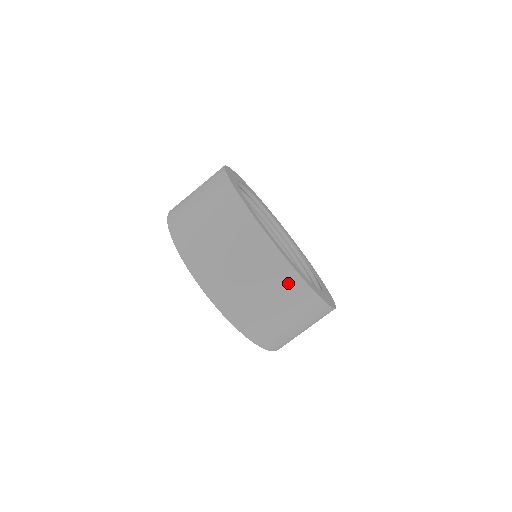
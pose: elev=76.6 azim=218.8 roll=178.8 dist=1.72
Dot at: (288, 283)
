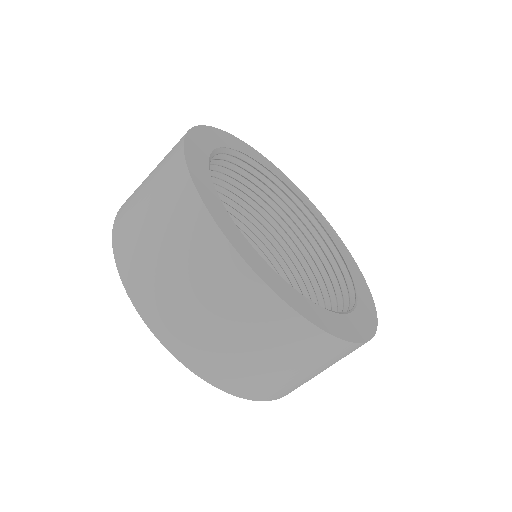
Dot at: (307, 342)
